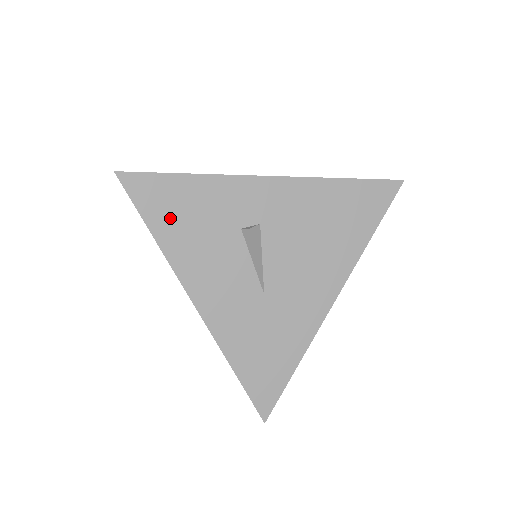
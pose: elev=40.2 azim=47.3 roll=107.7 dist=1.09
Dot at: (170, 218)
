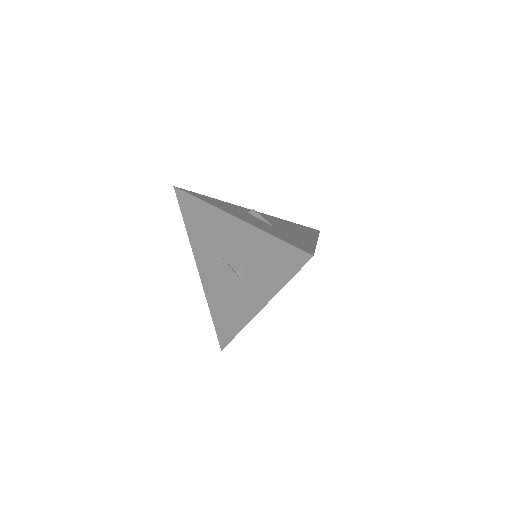
Dot at: (208, 200)
